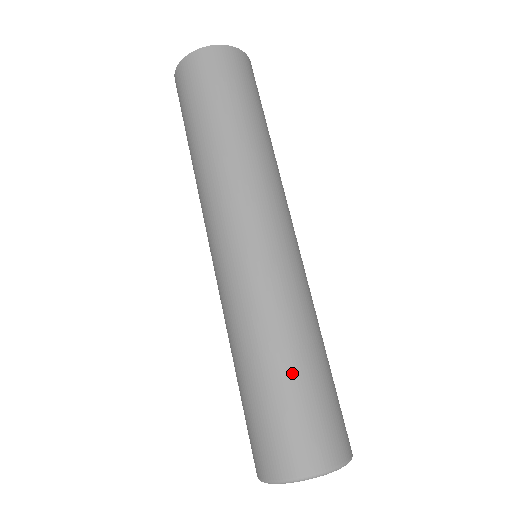
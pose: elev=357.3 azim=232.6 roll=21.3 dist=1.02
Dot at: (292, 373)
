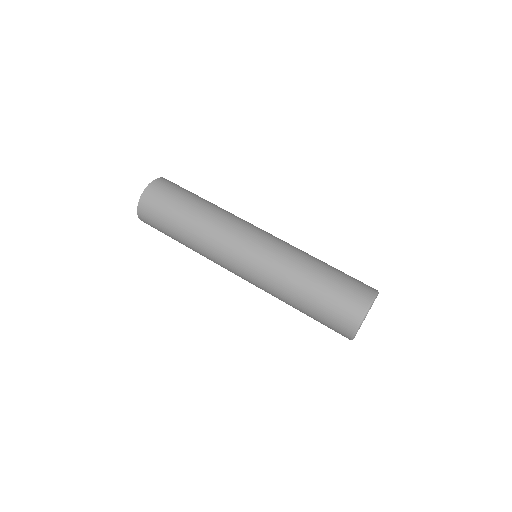
Dot at: (324, 273)
